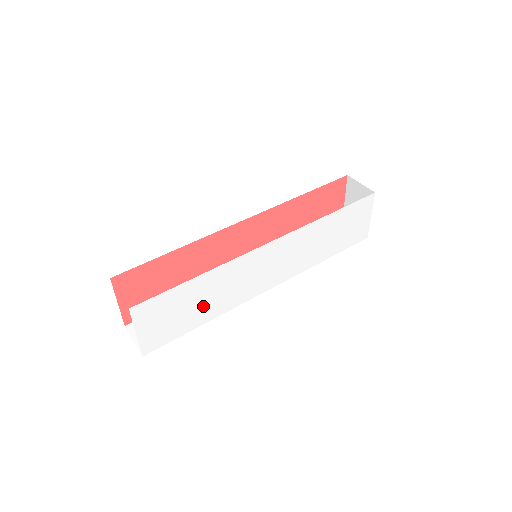
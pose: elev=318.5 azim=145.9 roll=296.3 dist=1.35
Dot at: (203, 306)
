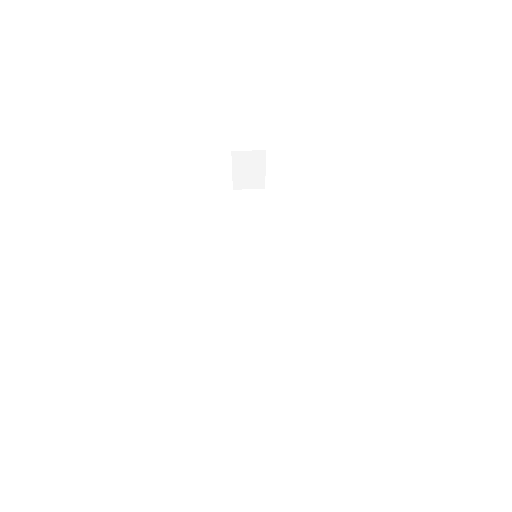
Dot at: occluded
